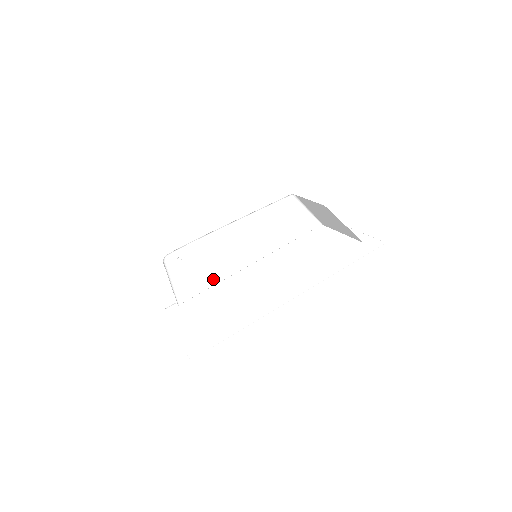
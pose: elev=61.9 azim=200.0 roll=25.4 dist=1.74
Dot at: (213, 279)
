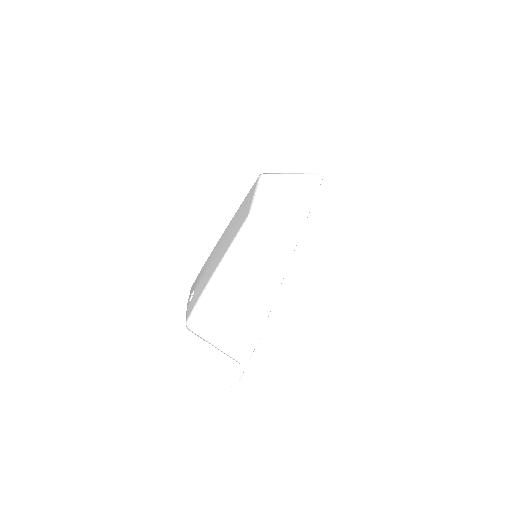
Dot at: (252, 321)
